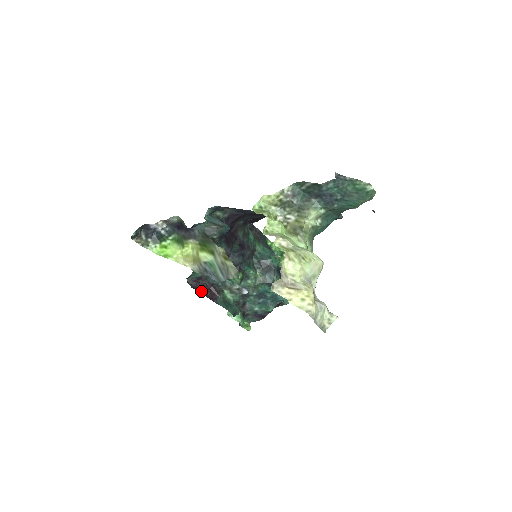
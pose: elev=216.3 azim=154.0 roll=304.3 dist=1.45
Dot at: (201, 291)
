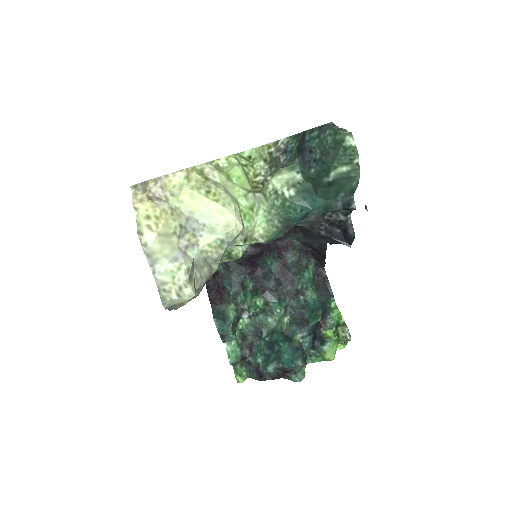
Dot at: (209, 287)
